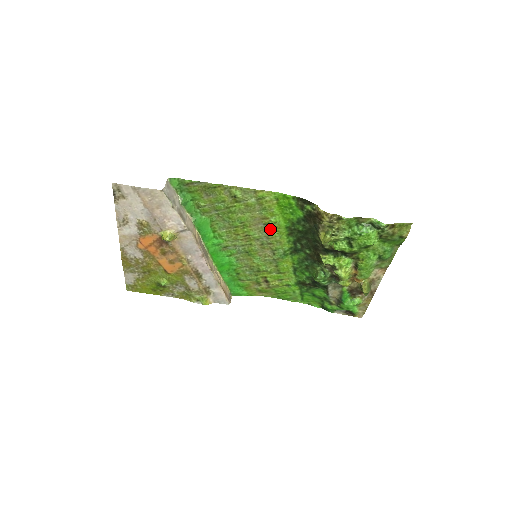
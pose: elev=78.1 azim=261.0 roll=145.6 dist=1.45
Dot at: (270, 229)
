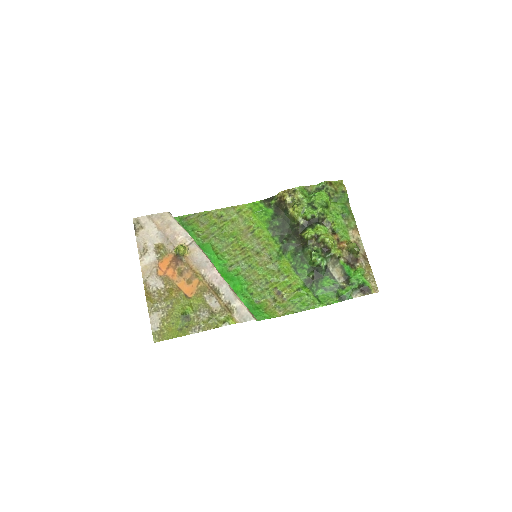
Dot at: (257, 235)
